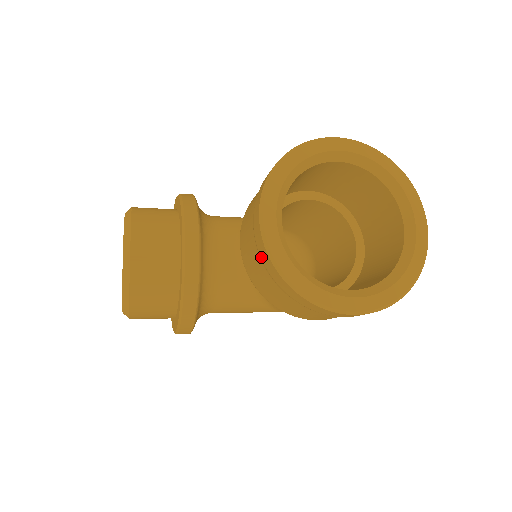
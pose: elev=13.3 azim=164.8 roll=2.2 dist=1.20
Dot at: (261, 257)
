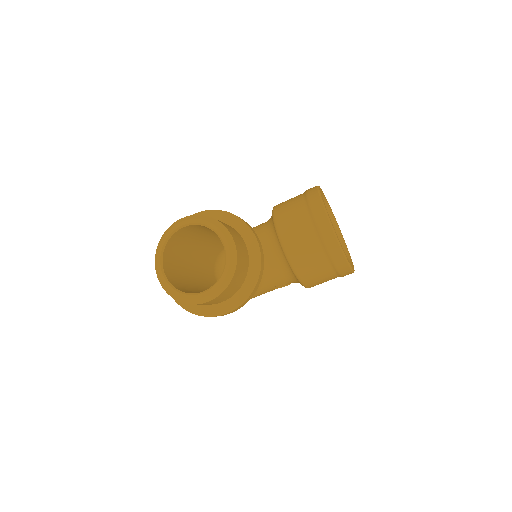
Dot at: (326, 242)
